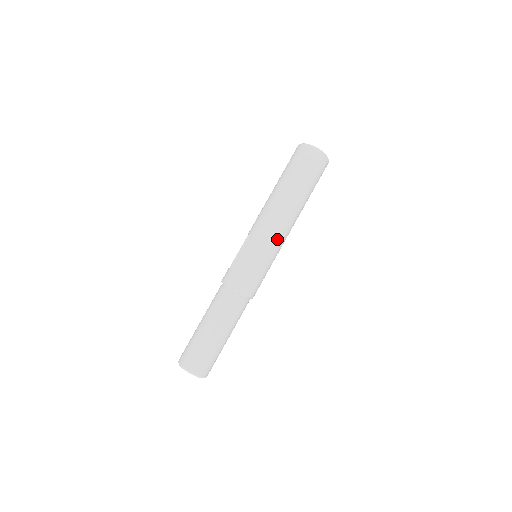
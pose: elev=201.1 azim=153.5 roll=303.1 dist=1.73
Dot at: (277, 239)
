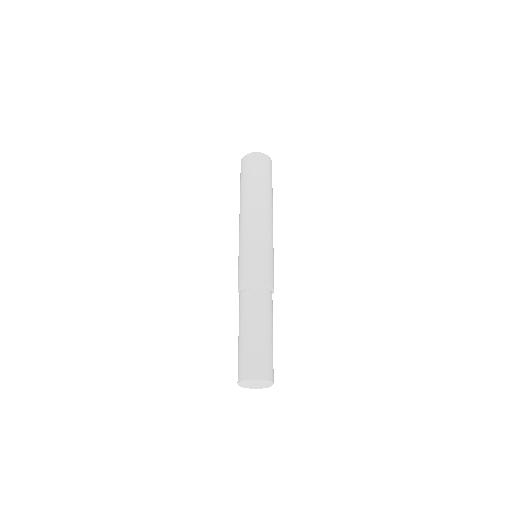
Dot at: (256, 227)
